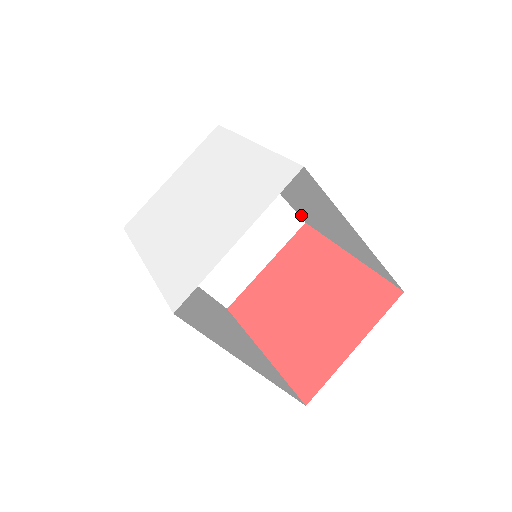
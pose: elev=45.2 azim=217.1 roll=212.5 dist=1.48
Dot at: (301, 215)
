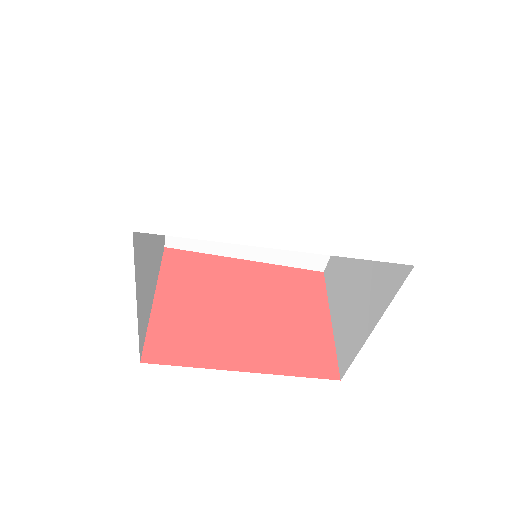
Dot at: occluded
